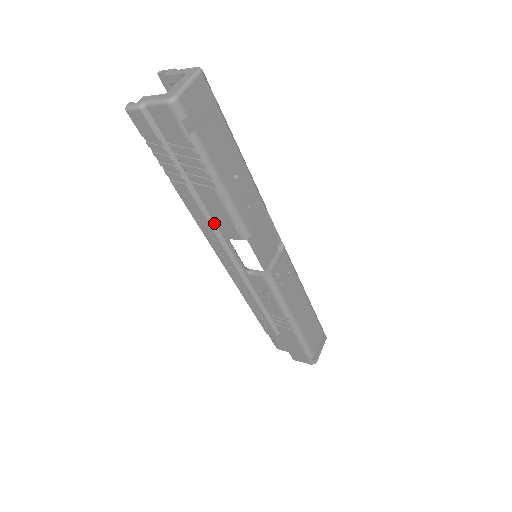
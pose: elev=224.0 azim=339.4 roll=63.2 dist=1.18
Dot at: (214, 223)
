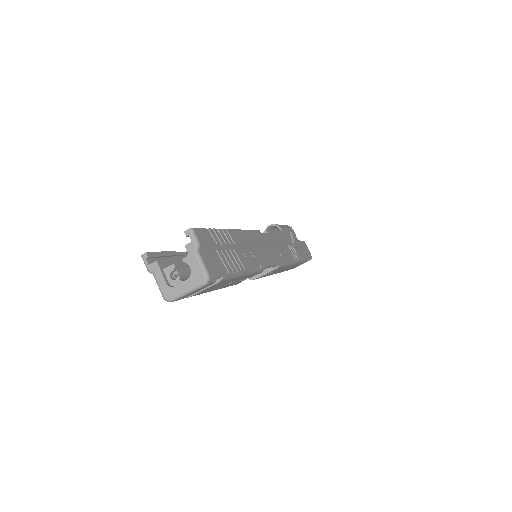
Dot at: occluded
